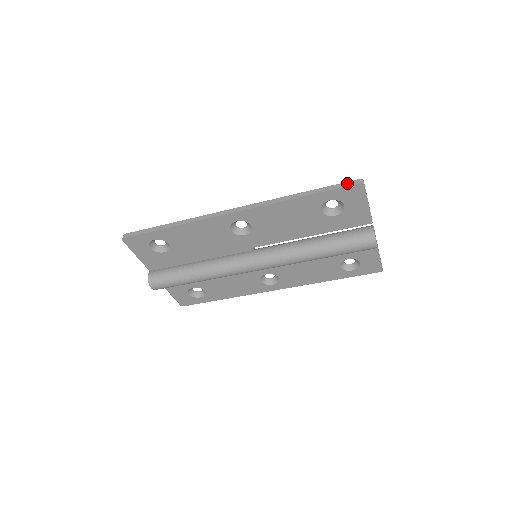
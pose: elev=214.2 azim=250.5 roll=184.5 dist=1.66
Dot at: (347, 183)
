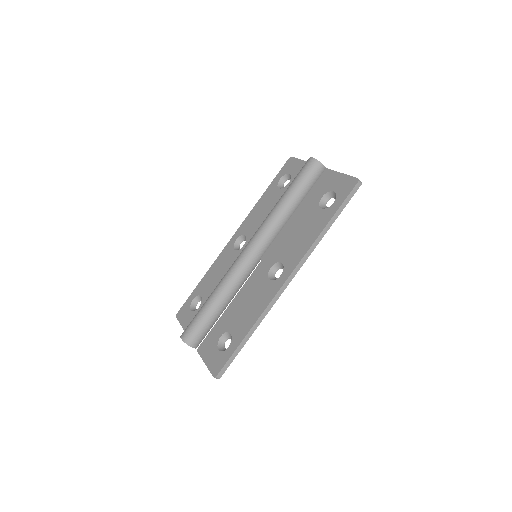
Dot at: occluded
